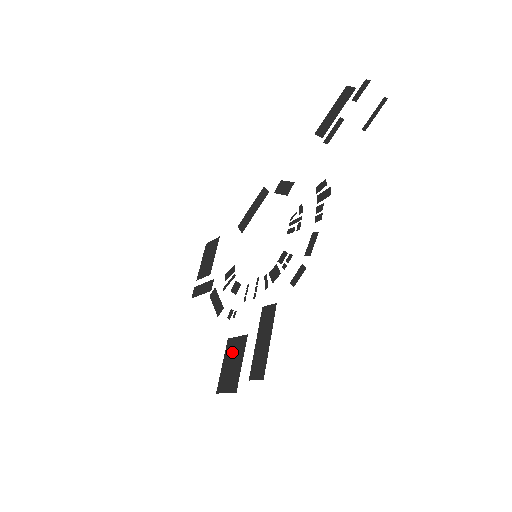
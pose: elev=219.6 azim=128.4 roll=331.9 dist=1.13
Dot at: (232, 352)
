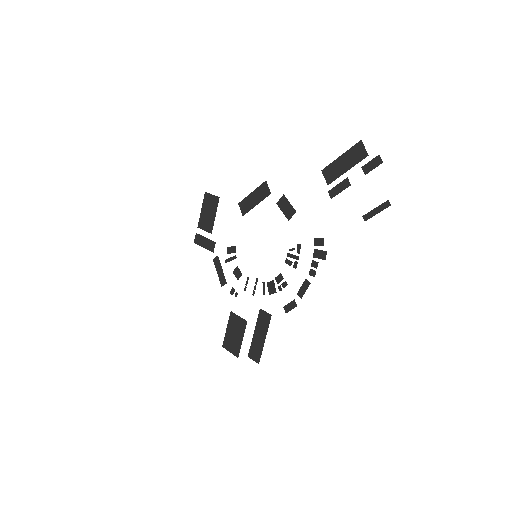
Dot at: (234, 325)
